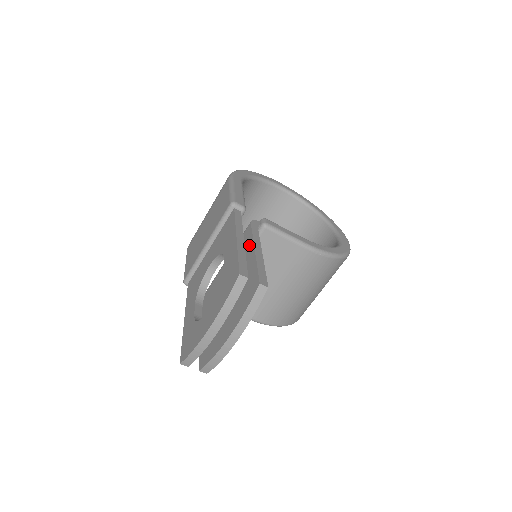
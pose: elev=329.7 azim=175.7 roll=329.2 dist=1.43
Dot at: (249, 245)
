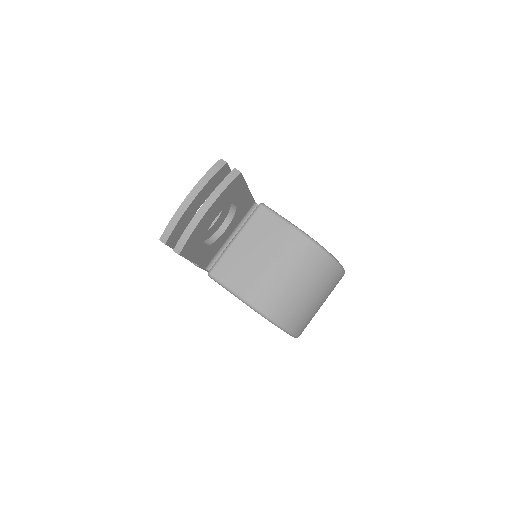
Dot at: occluded
